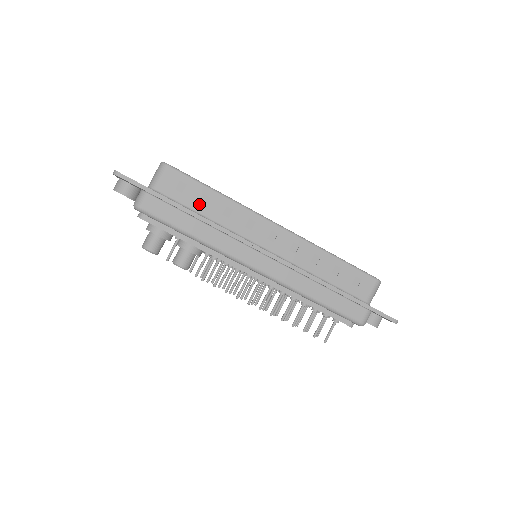
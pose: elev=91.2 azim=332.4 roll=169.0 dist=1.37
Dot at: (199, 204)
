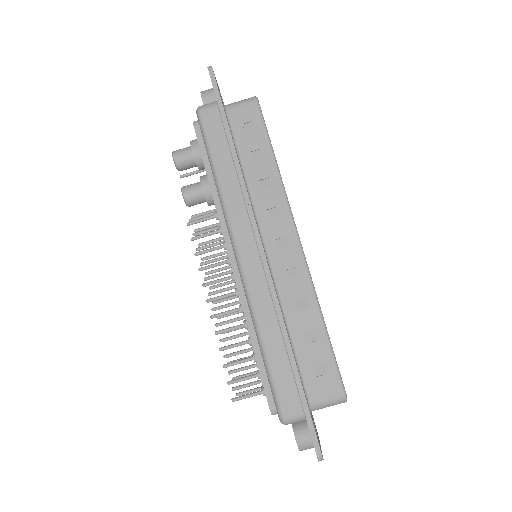
Dot at: (249, 153)
